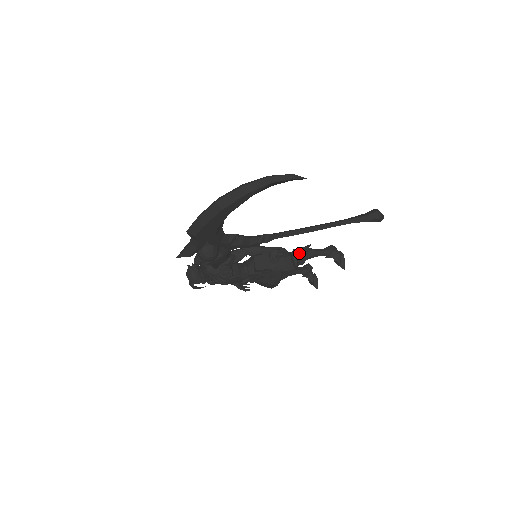
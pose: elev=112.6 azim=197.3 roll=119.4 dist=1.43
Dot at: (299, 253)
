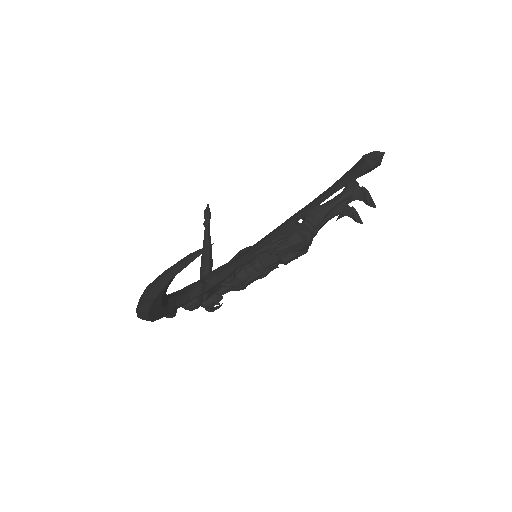
Dot at: (309, 220)
